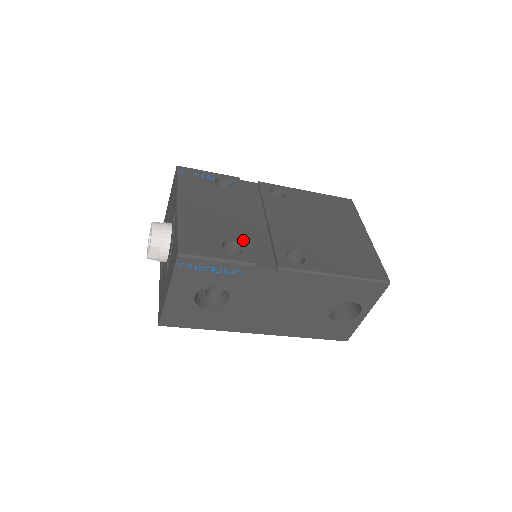
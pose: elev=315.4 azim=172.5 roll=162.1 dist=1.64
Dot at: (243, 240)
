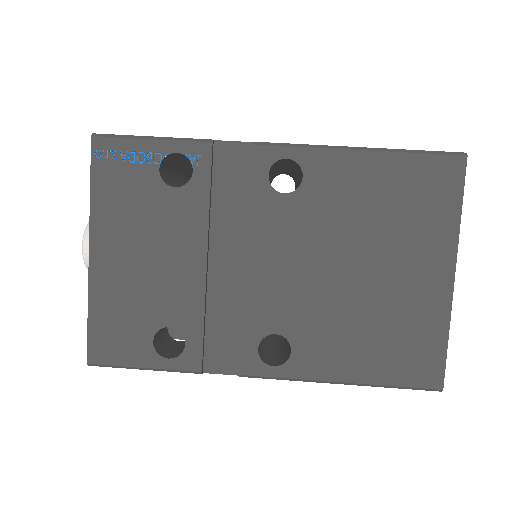
Dot at: (190, 323)
